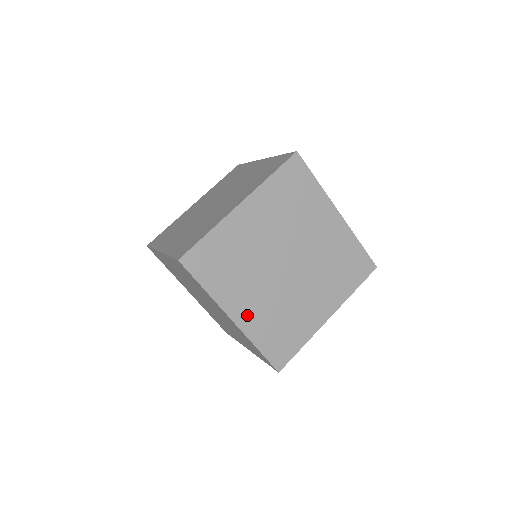
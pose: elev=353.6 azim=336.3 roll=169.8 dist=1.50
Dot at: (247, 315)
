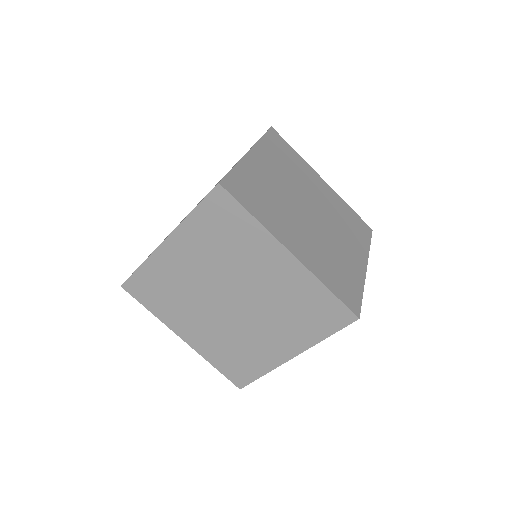
Dot at: (302, 251)
